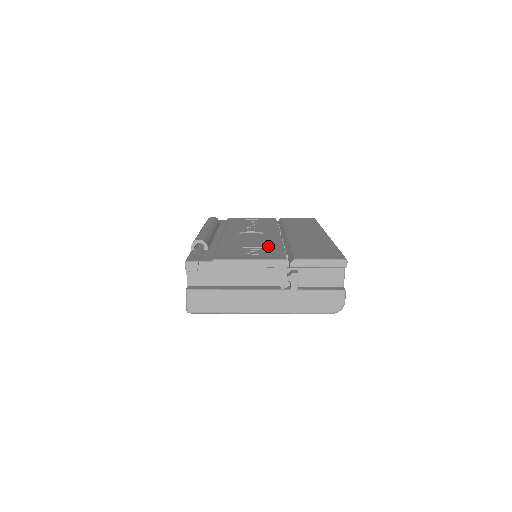
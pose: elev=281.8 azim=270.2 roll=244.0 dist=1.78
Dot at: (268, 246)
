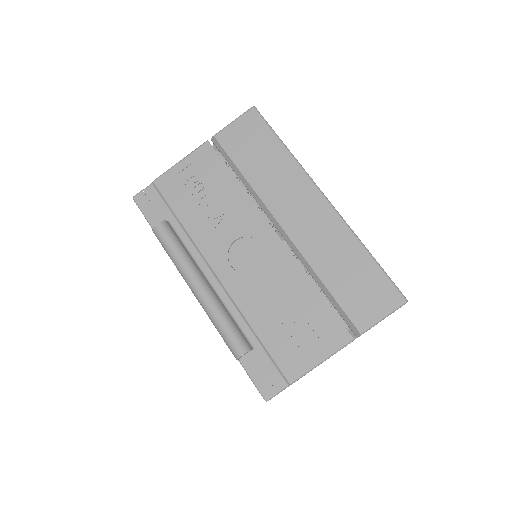
Dot at: (303, 300)
